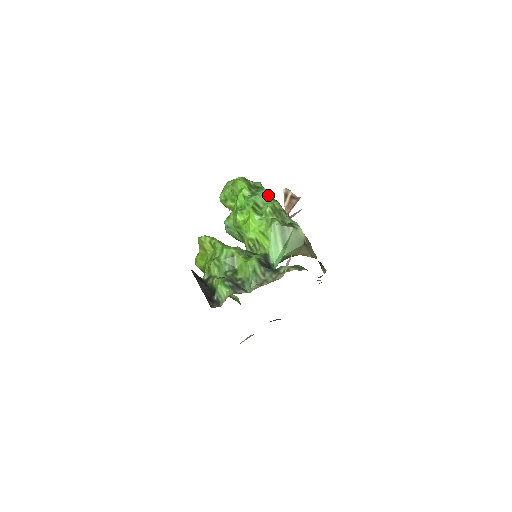
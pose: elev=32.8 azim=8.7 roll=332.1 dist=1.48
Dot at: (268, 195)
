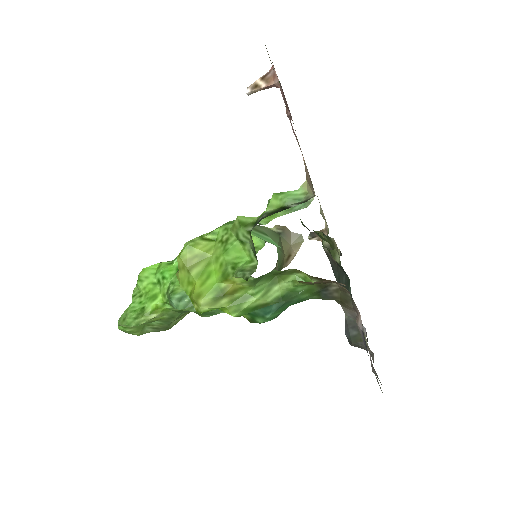
Dot at: occluded
